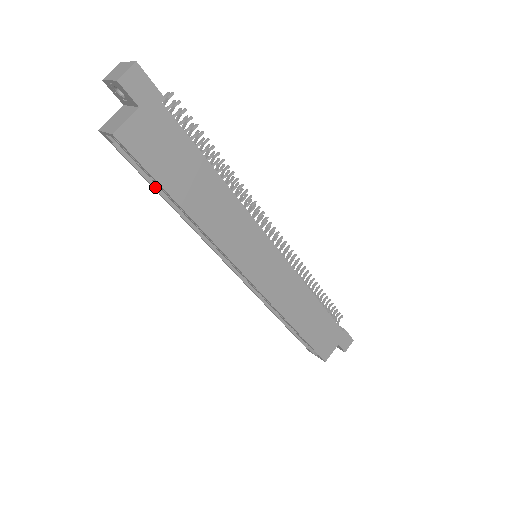
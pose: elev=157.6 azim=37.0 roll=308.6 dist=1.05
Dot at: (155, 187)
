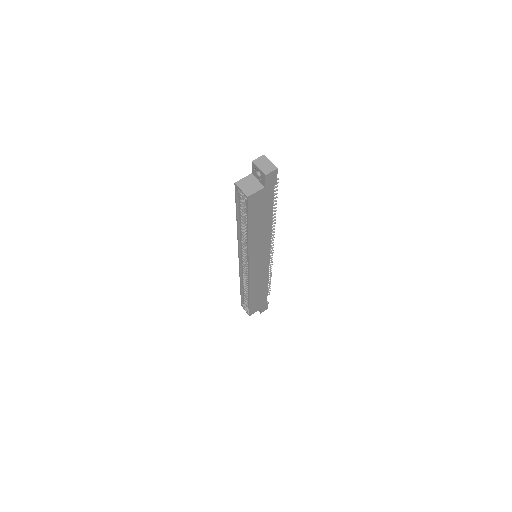
Dot at: (238, 213)
